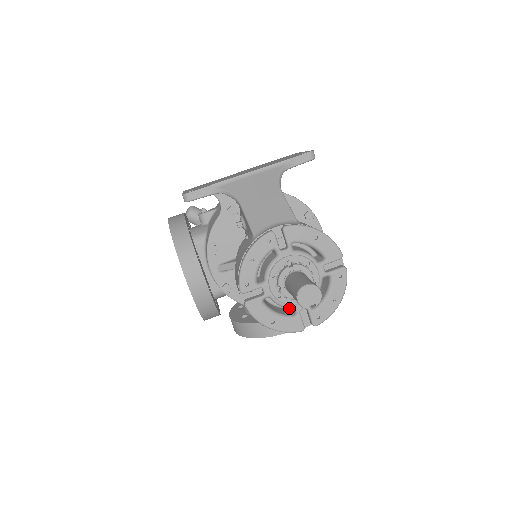
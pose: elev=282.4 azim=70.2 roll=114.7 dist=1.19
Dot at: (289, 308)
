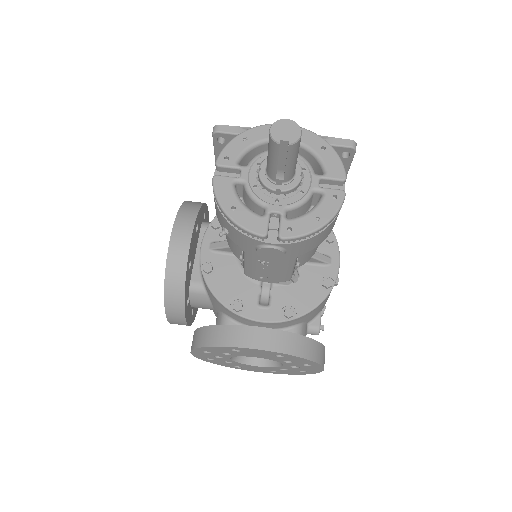
Dot at: occluded
